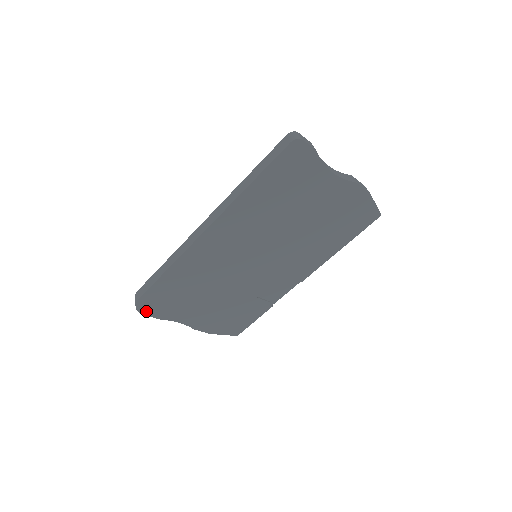
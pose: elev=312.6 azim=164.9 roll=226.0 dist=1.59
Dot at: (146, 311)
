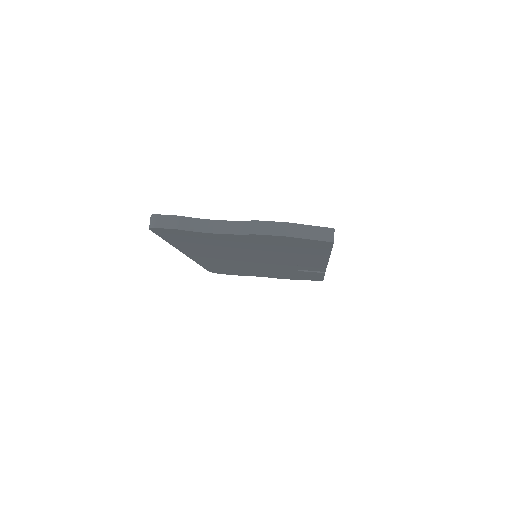
Dot at: (224, 273)
